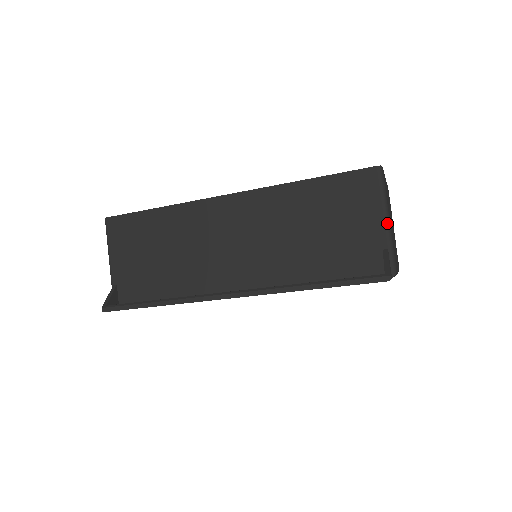
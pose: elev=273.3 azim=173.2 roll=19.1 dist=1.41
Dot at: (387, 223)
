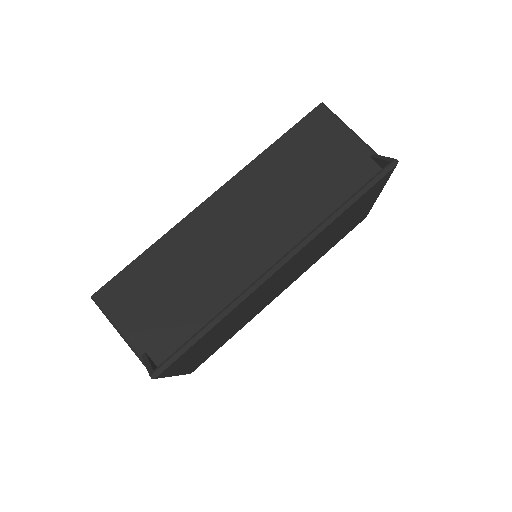
Dot at: (358, 137)
